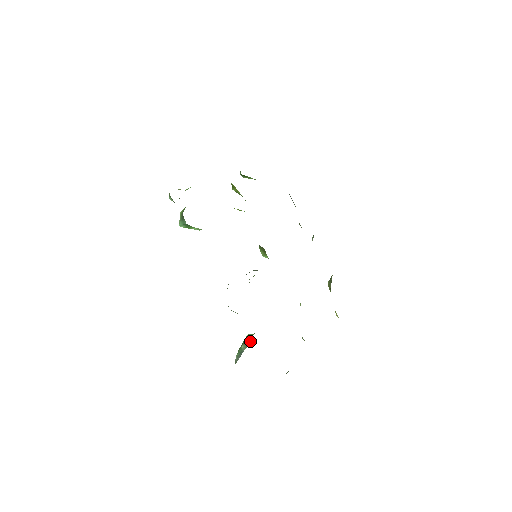
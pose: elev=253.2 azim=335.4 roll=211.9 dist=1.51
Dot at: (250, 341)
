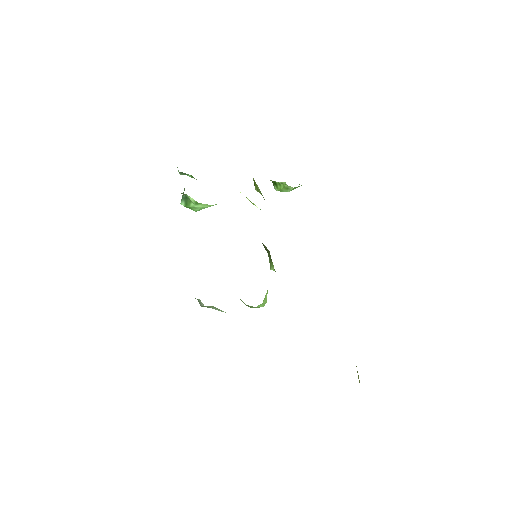
Dot at: occluded
